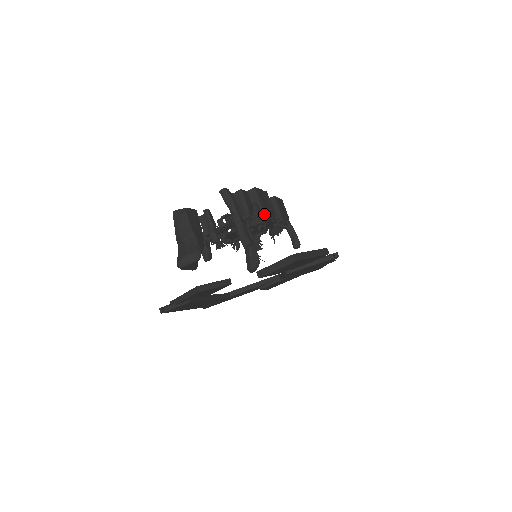
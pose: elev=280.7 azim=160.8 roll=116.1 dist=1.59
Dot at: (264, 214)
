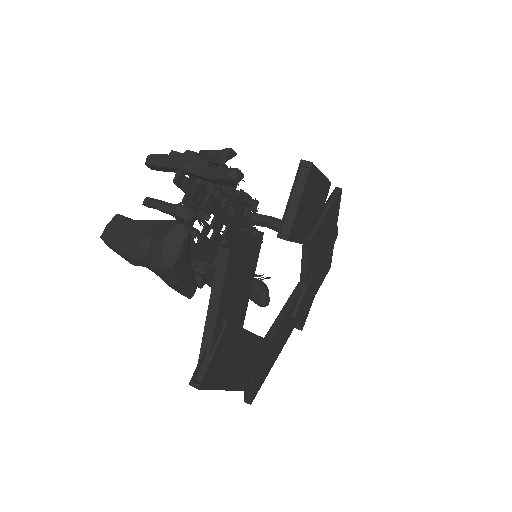
Dot at: occluded
